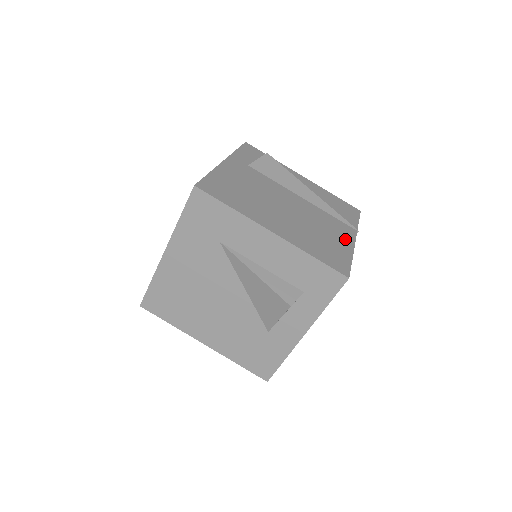
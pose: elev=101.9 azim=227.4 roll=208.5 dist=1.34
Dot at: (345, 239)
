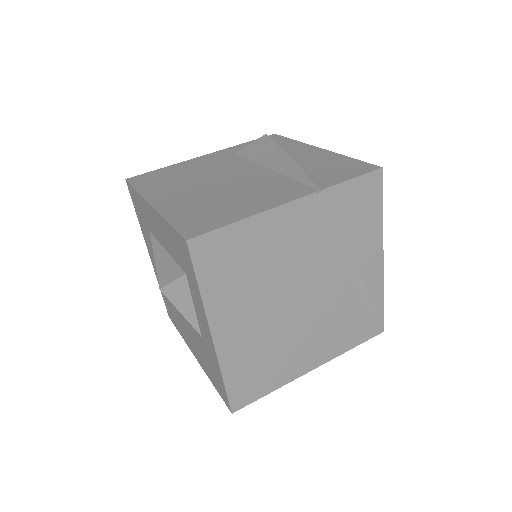
Dot at: (268, 201)
